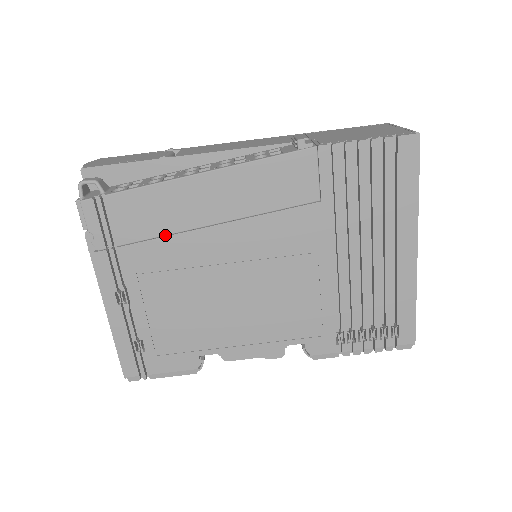
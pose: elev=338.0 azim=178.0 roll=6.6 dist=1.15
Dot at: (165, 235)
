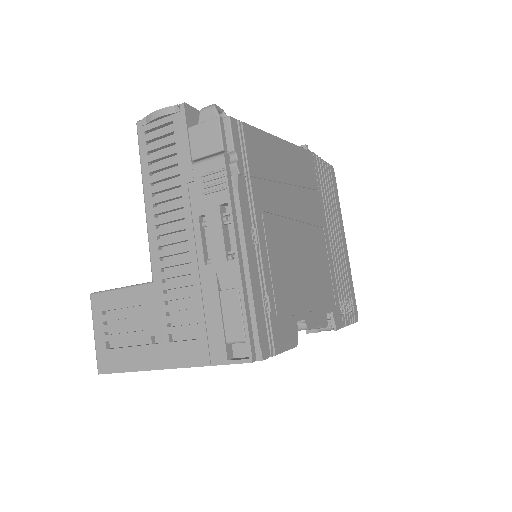
Dot at: (272, 180)
